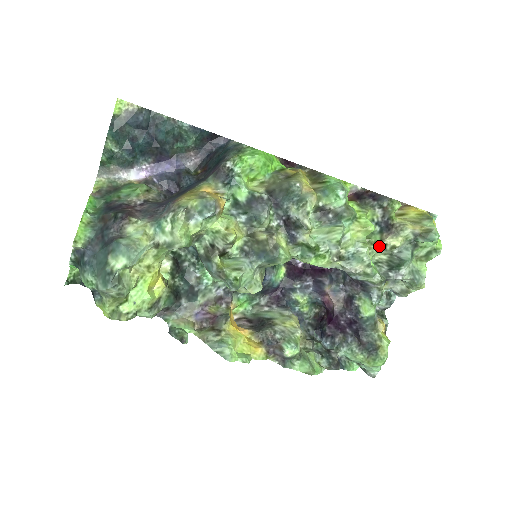
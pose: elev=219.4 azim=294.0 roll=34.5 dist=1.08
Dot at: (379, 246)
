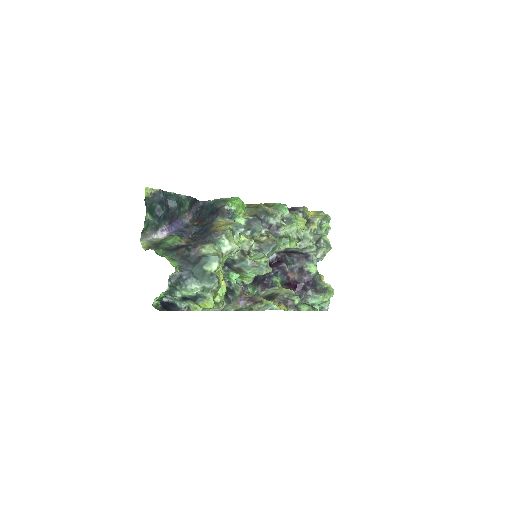
Dot at: occluded
